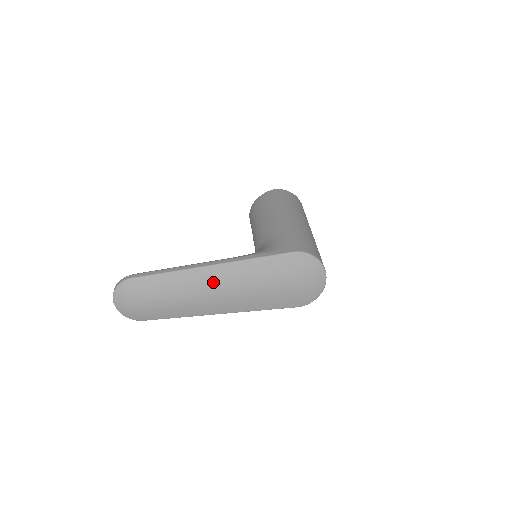
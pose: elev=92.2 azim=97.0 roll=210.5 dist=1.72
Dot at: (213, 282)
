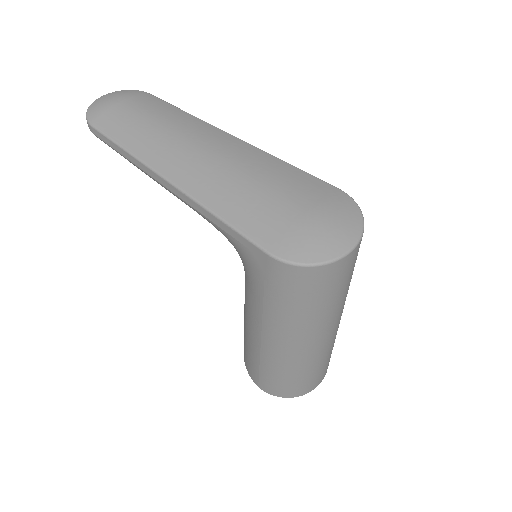
Dot at: (216, 142)
